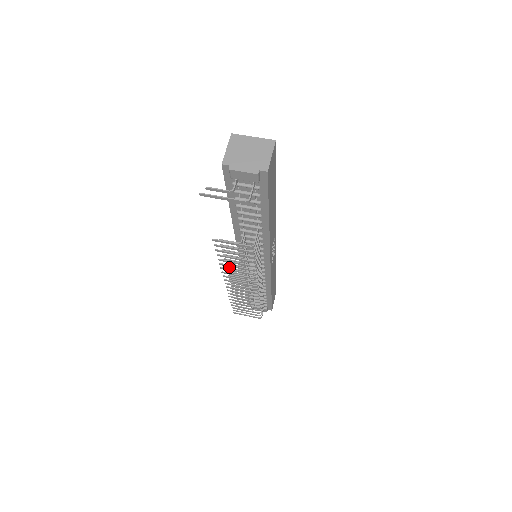
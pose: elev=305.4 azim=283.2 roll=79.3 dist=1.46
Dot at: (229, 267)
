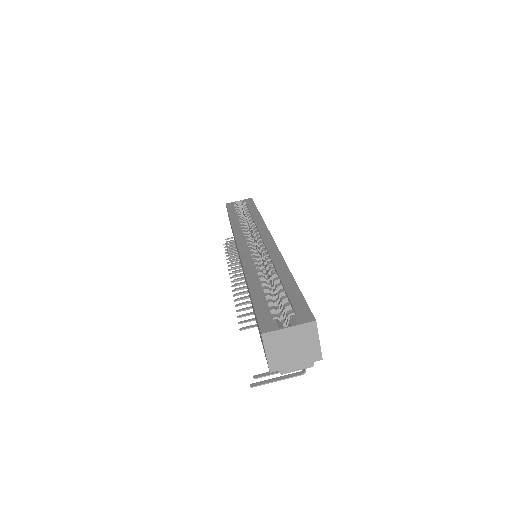
Dot at: (238, 284)
